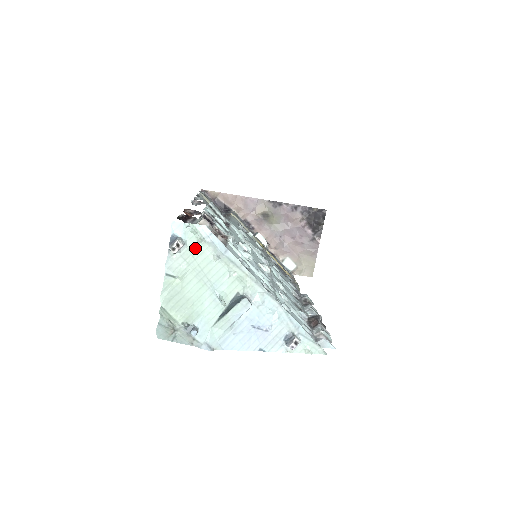
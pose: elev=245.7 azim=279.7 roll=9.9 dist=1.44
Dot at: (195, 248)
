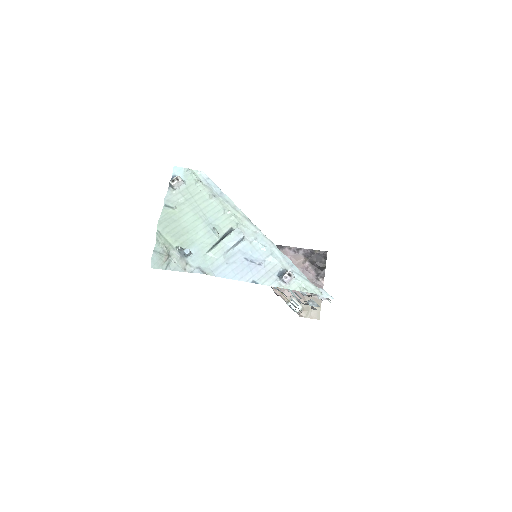
Dot at: (193, 188)
